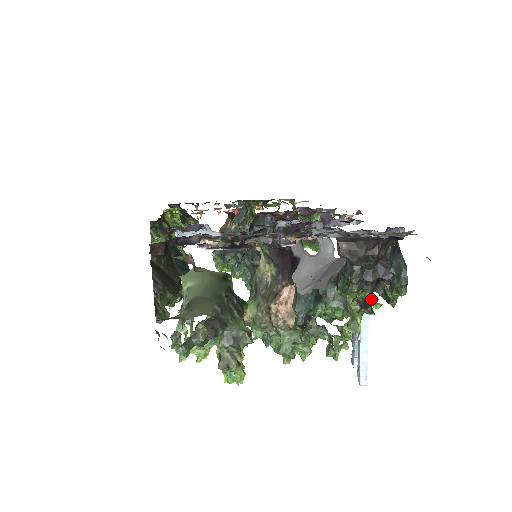
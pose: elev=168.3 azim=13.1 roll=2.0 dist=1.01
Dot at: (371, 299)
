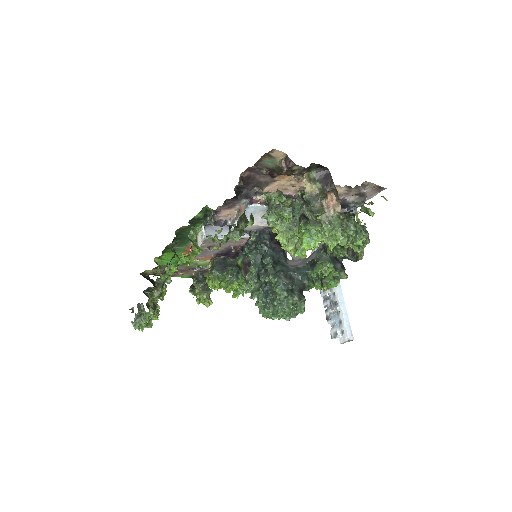
Dot at: (369, 209)
